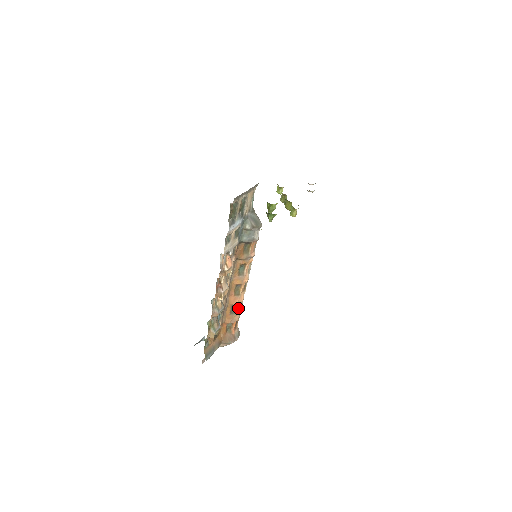
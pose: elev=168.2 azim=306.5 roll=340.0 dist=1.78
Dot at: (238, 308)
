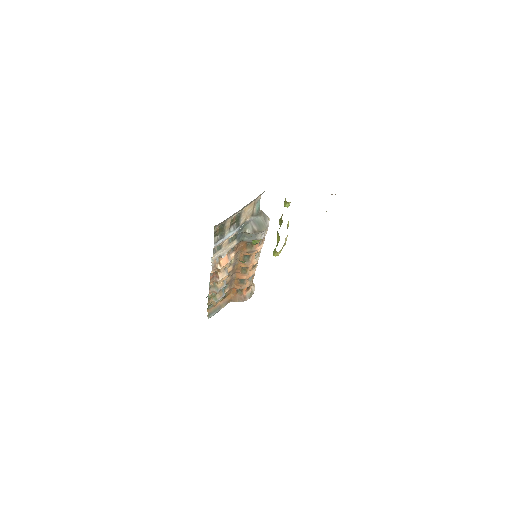
Dot at: (247, 280)
